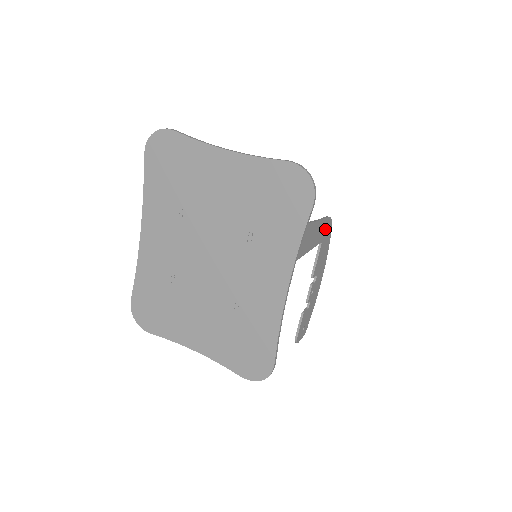
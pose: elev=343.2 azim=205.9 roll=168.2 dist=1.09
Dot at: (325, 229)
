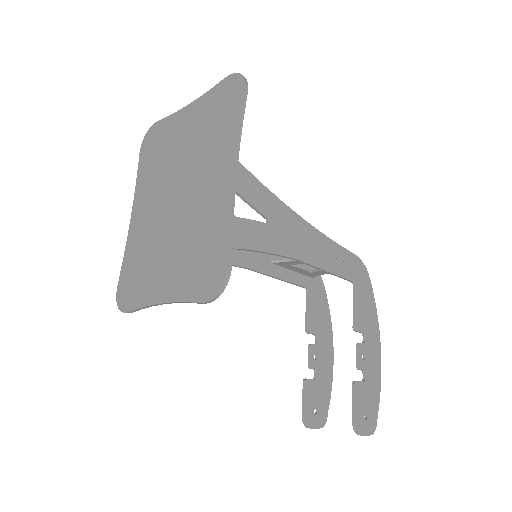
Dot at: (355, 268)
